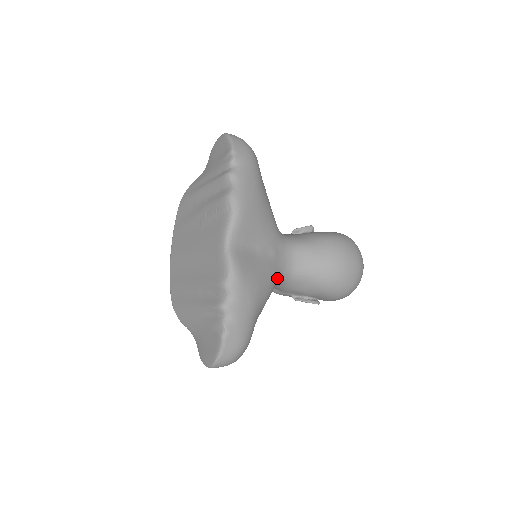
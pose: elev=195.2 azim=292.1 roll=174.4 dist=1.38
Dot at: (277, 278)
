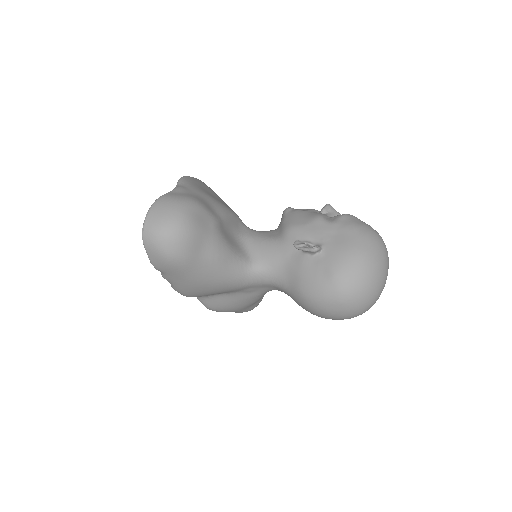
Dot at: (263, 294)
